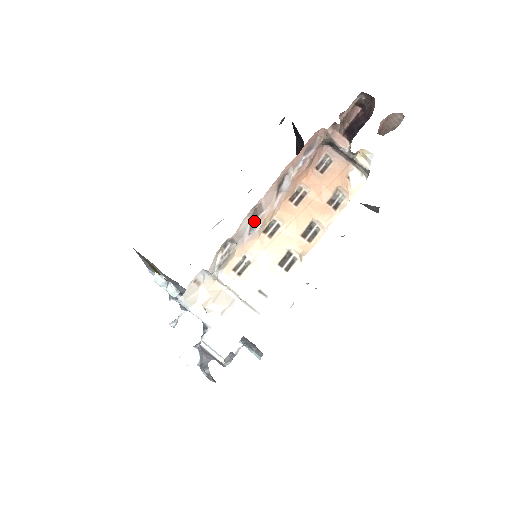
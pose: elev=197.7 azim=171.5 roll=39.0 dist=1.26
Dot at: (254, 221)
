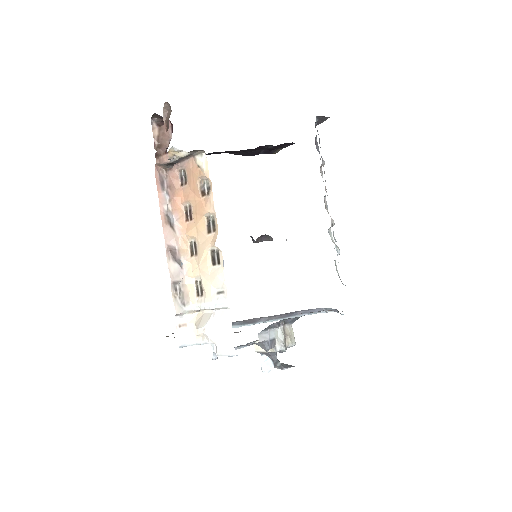
Dot at: (177, 258)
